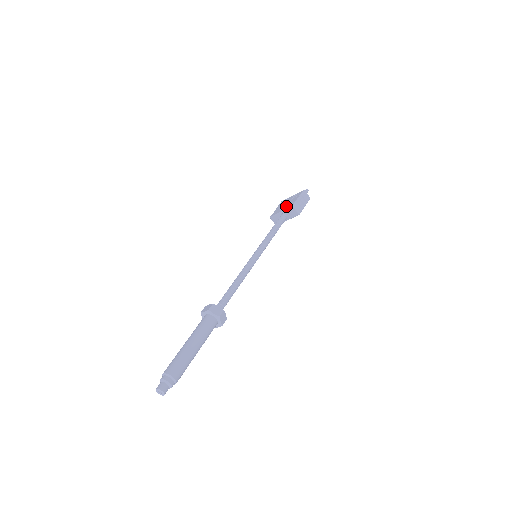
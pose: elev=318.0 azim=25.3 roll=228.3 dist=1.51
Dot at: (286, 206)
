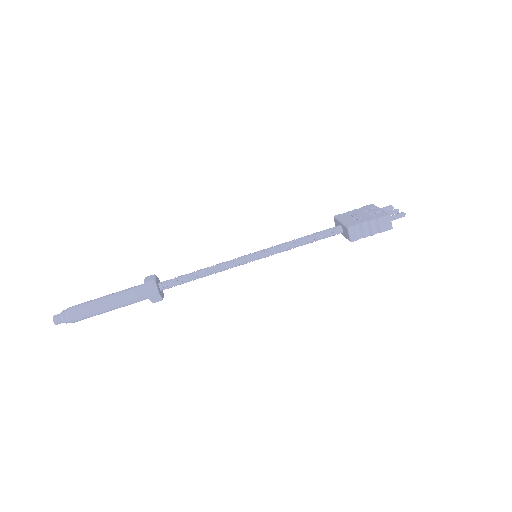
Dot at: (351, 219)
